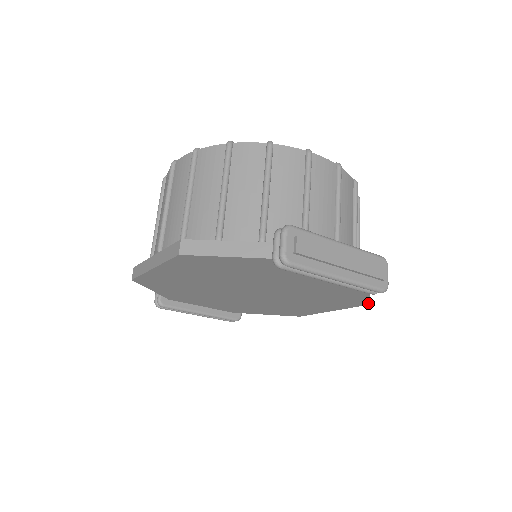
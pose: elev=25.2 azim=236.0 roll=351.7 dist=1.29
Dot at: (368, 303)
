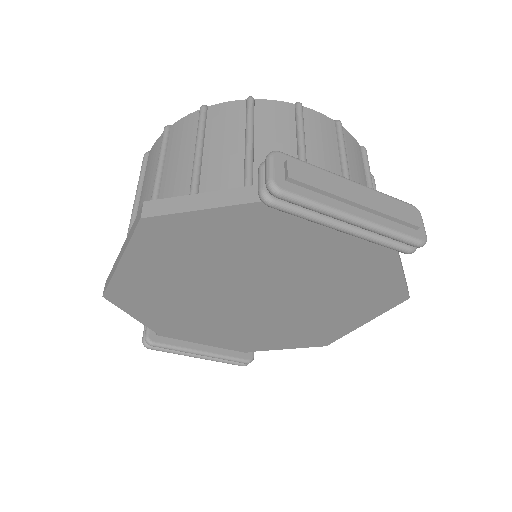
Dot at: (407, 295)
